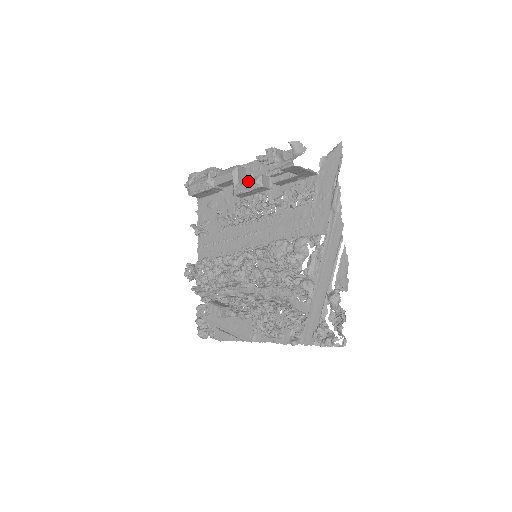
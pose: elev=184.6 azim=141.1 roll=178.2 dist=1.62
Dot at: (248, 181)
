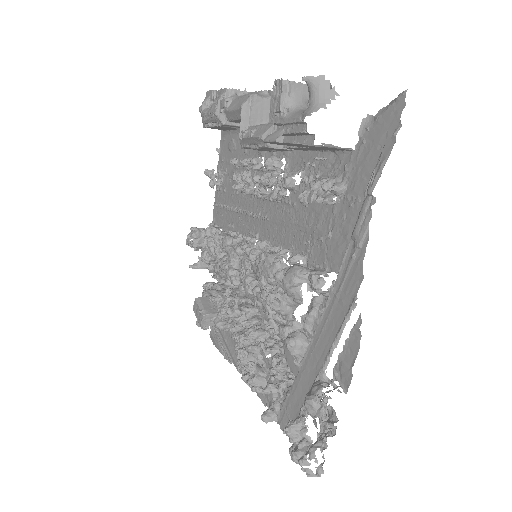
Dot at: (255, 131)
